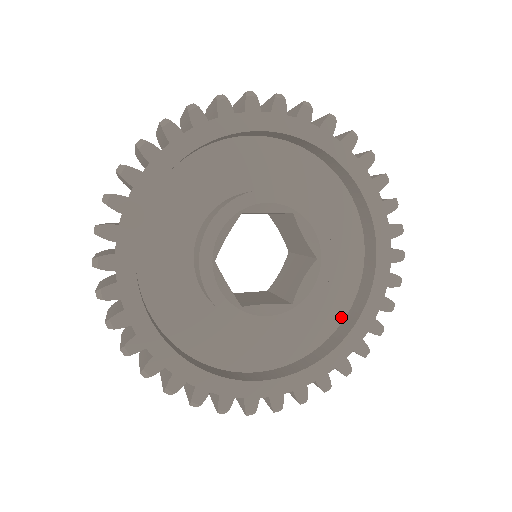
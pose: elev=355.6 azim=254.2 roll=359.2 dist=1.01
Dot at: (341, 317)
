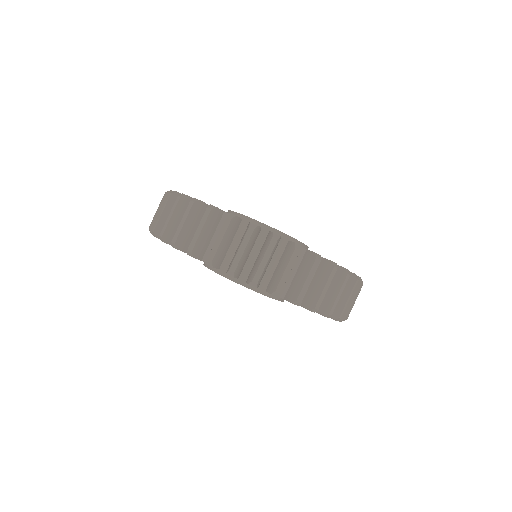
Dot at: occluded
